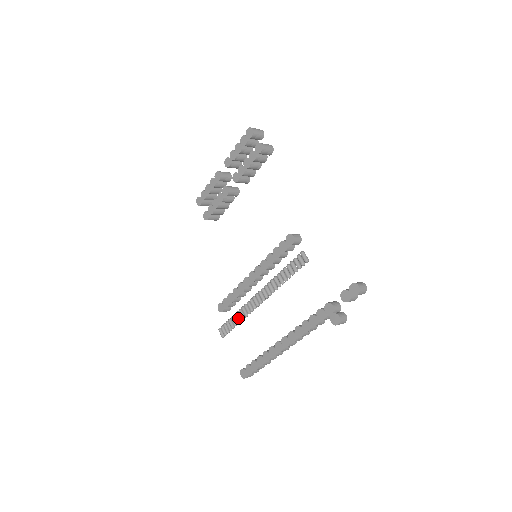
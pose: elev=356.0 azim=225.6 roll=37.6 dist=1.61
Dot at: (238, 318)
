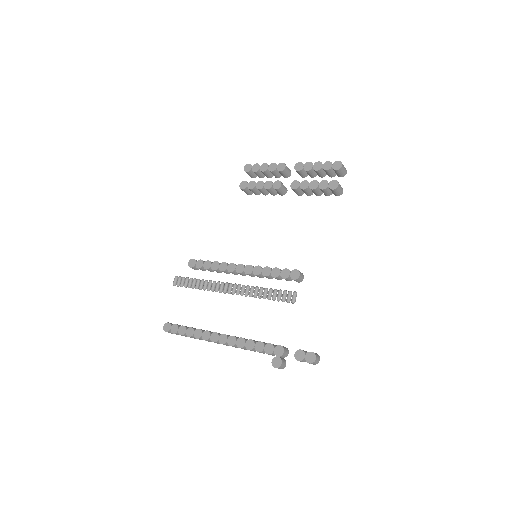
Dot at: (200, 285)
